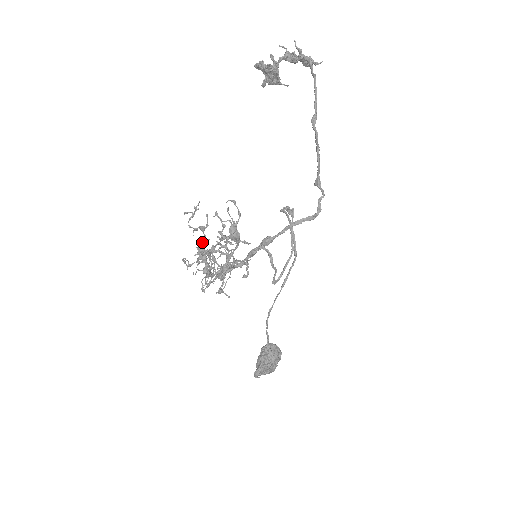
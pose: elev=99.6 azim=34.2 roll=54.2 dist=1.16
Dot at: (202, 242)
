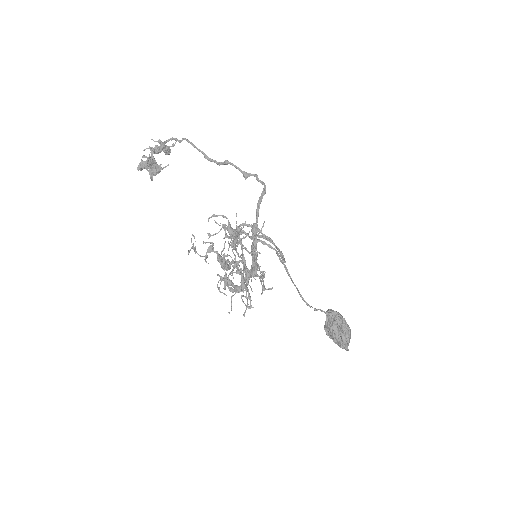
Dot at: (221, 251)
